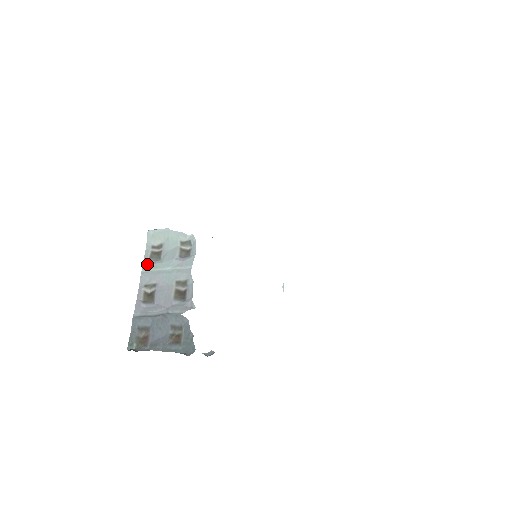
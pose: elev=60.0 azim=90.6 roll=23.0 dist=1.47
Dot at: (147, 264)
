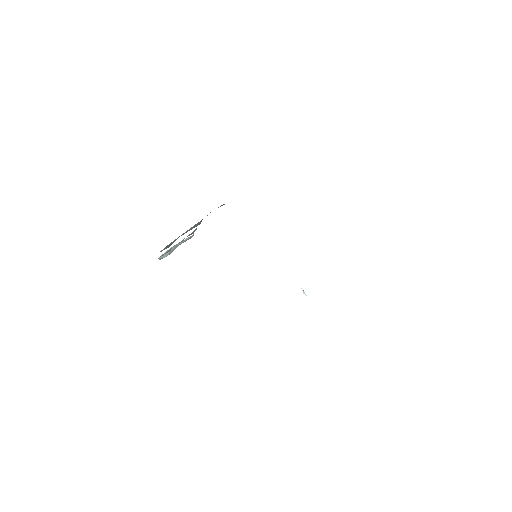
Dot at: occluded
